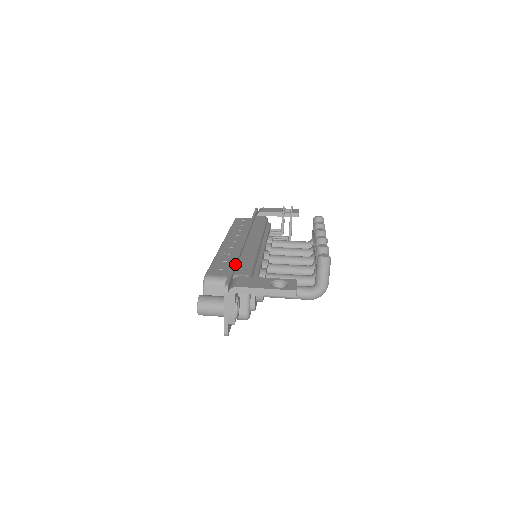
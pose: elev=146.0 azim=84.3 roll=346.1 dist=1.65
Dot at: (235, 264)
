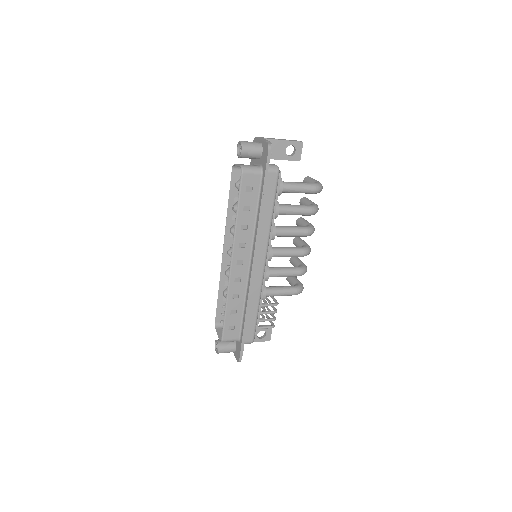
Dot at: occluded
